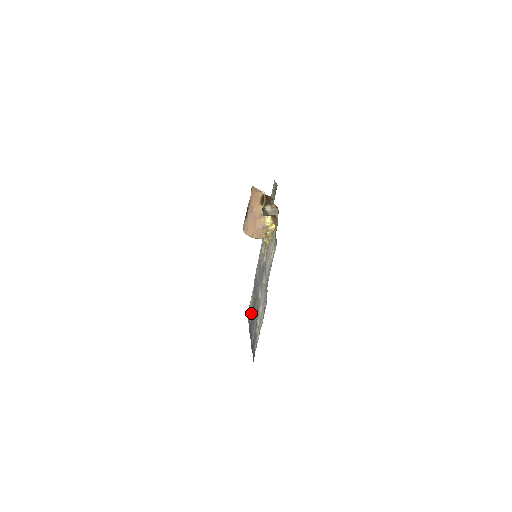
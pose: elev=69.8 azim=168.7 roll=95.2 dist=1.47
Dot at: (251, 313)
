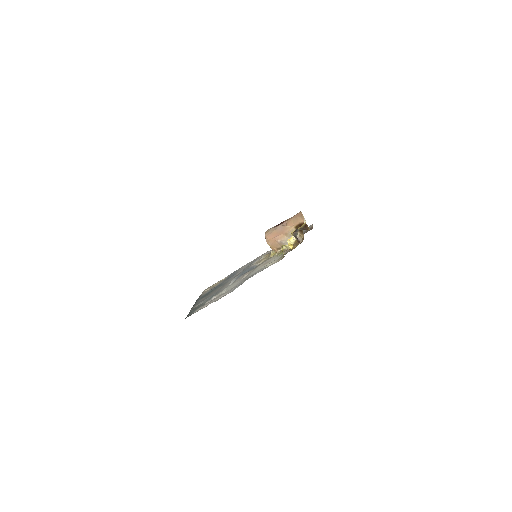
Dot at: (210, 290)
